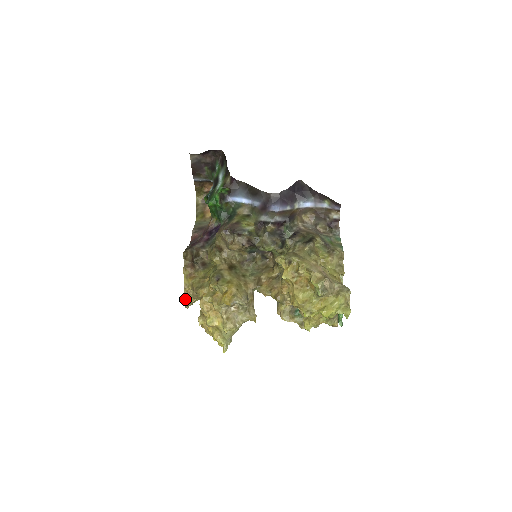
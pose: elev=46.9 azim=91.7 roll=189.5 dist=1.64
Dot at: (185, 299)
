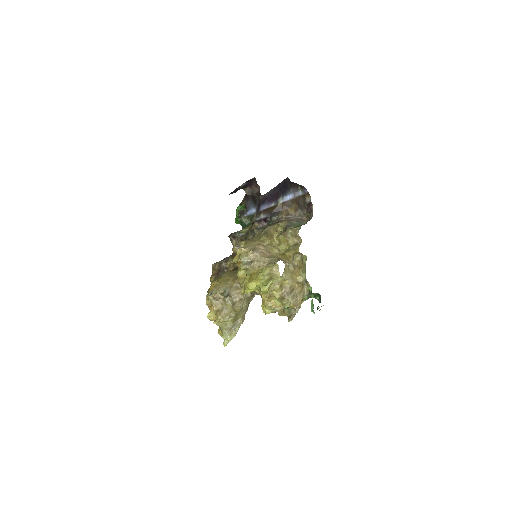
Dot at: occluded
